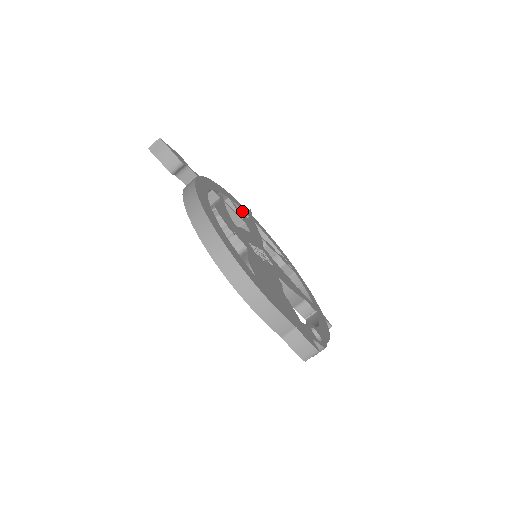
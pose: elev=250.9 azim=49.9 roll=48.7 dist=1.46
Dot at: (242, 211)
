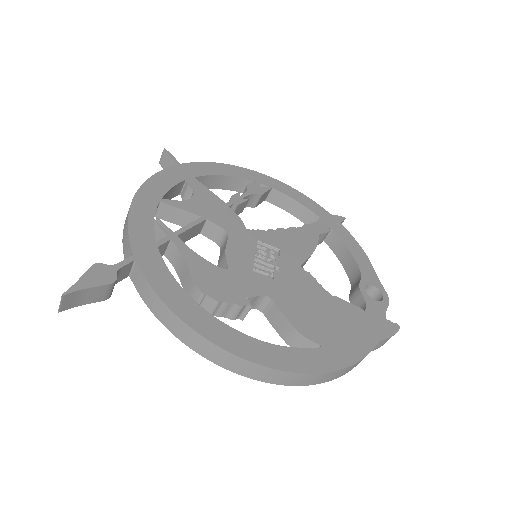
Dot at: (176, 186)
